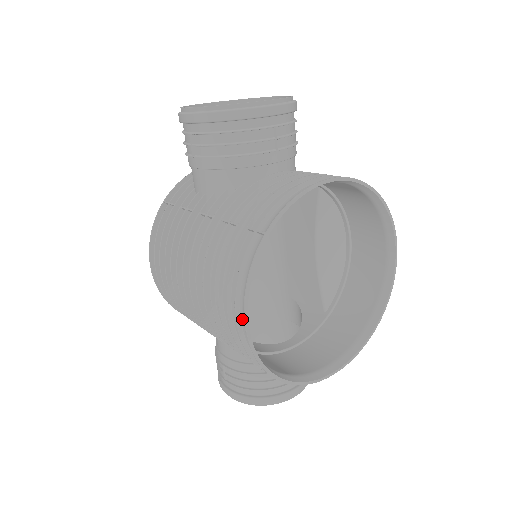
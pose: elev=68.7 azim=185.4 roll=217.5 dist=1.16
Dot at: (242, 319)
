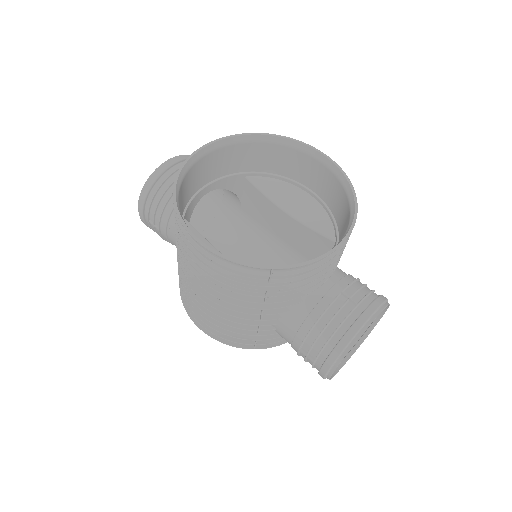
Dot at: (202, 247)
